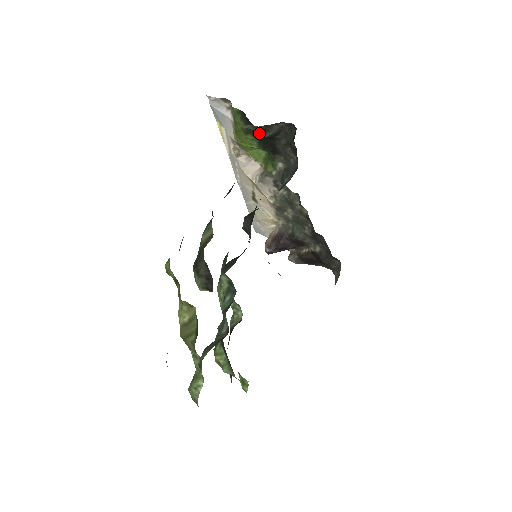
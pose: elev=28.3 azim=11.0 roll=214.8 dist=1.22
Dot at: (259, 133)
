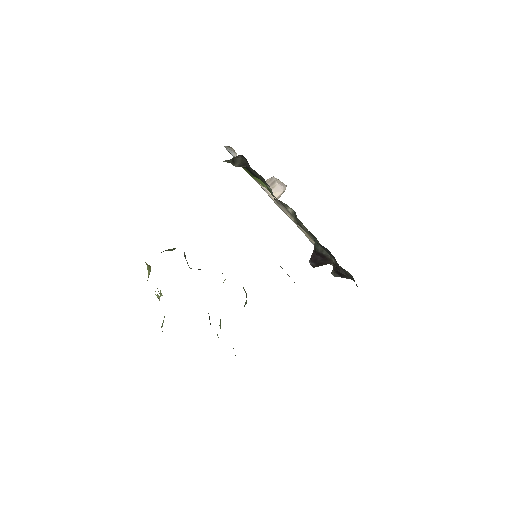
Dot at: occluded
